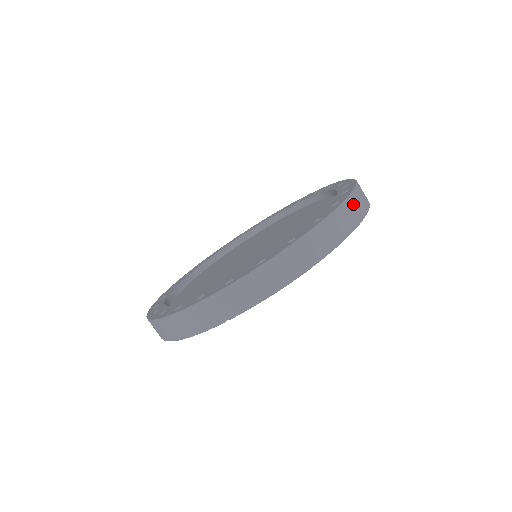
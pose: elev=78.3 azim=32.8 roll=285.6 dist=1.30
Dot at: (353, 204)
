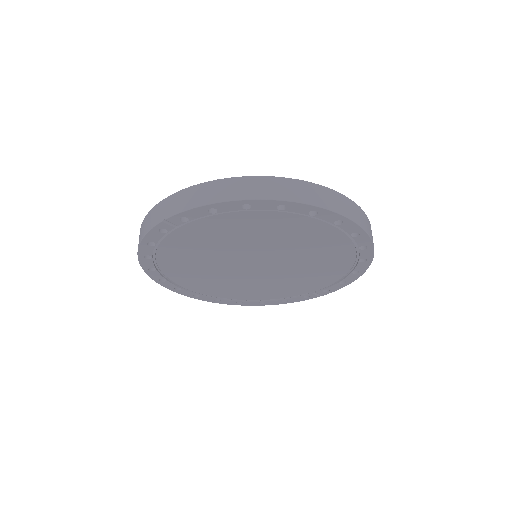
Dot at: (324, 193)
